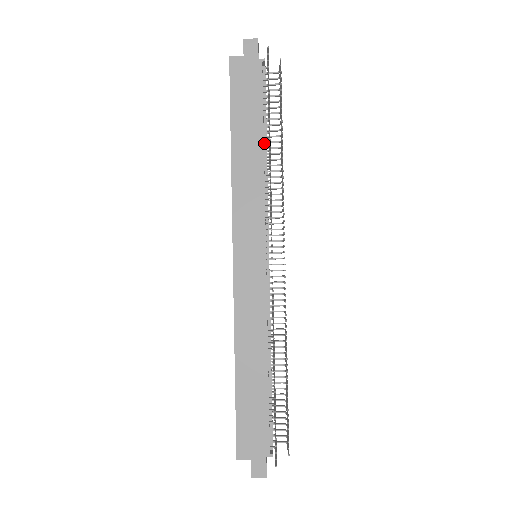
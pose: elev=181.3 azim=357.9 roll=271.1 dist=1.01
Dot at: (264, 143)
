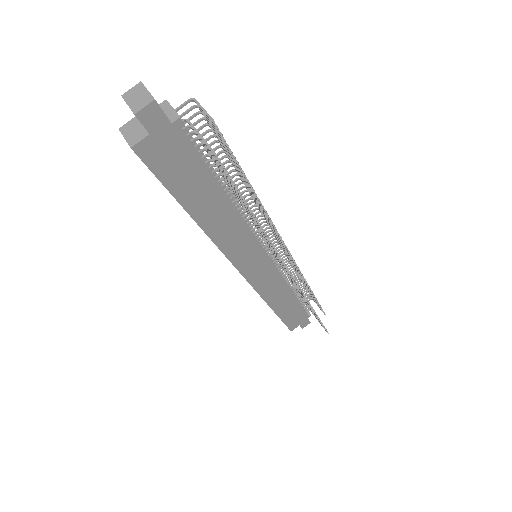
Dot at: occluded
